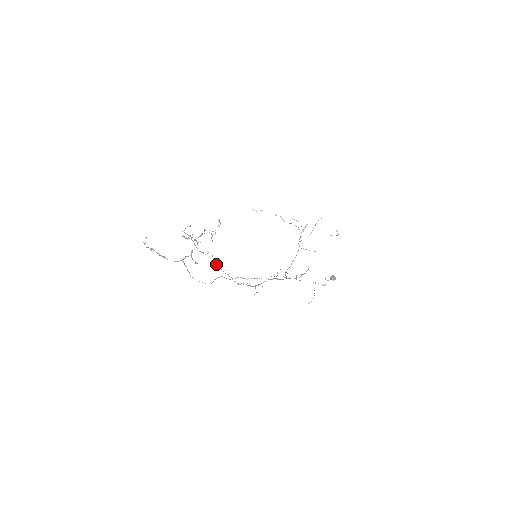
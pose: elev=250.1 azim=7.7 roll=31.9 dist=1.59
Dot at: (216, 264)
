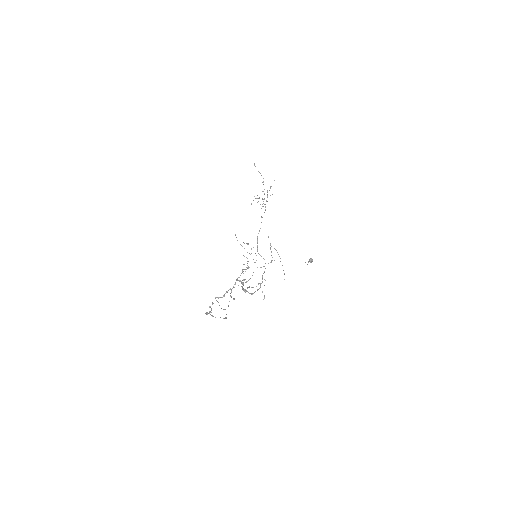
Dot at: occluded
